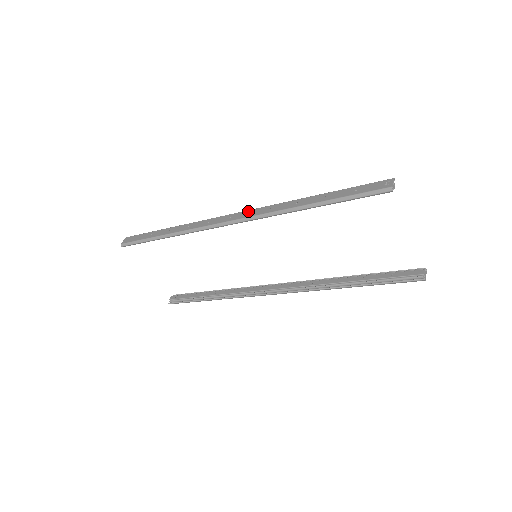
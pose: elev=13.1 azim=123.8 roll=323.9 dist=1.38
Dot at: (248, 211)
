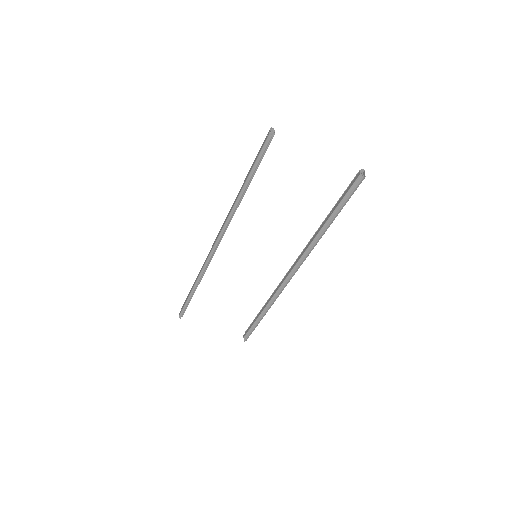
Dot at: (221, 228)
